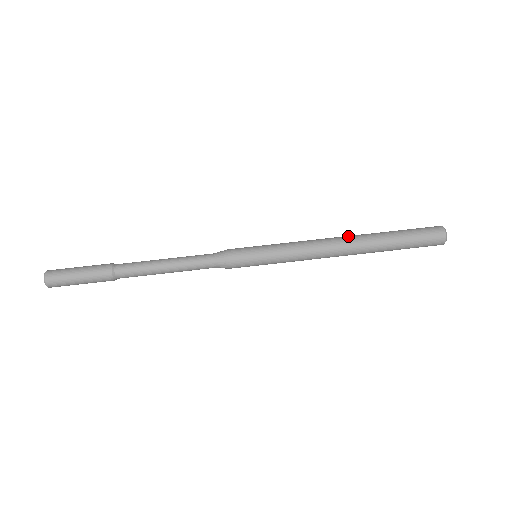
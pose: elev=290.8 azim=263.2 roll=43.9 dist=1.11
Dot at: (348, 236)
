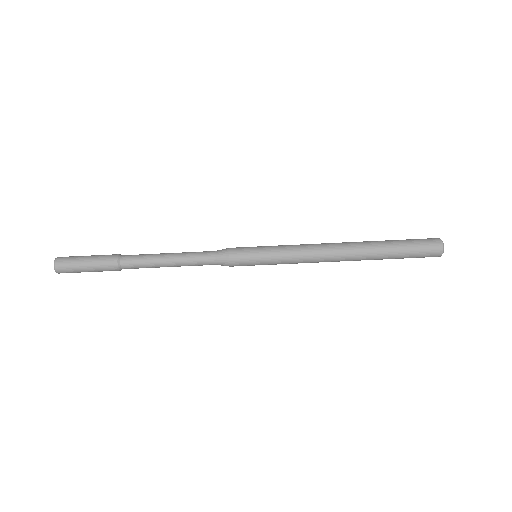
Dot at: (346, 242)
